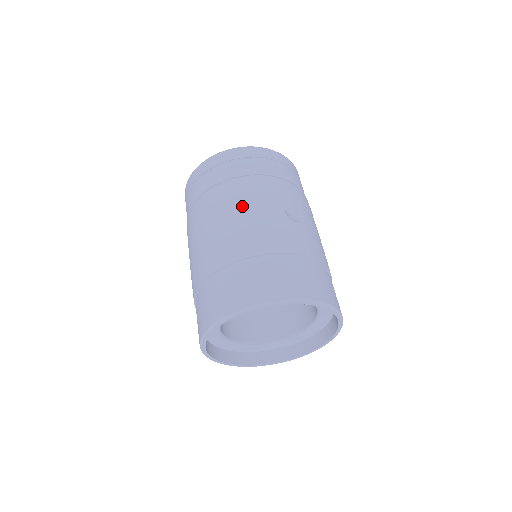
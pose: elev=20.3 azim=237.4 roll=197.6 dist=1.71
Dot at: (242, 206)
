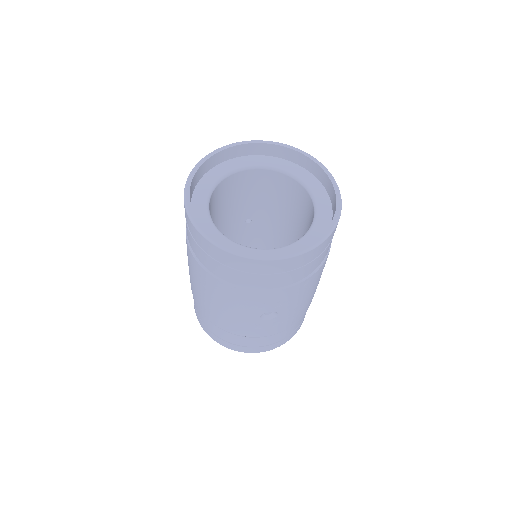
Dot at: (219, 301)
